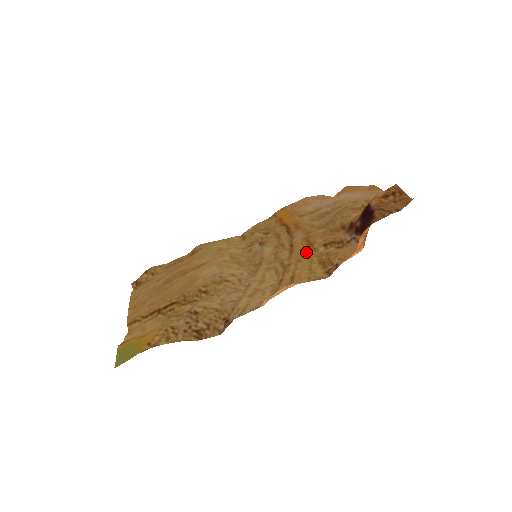
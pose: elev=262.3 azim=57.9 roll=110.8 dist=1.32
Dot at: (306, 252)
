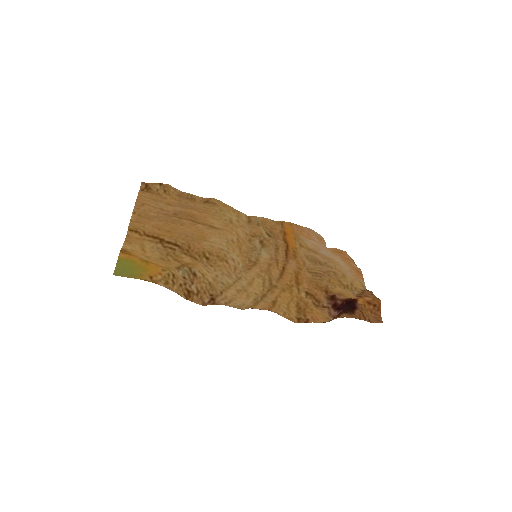
Dot at: (292, 287)
